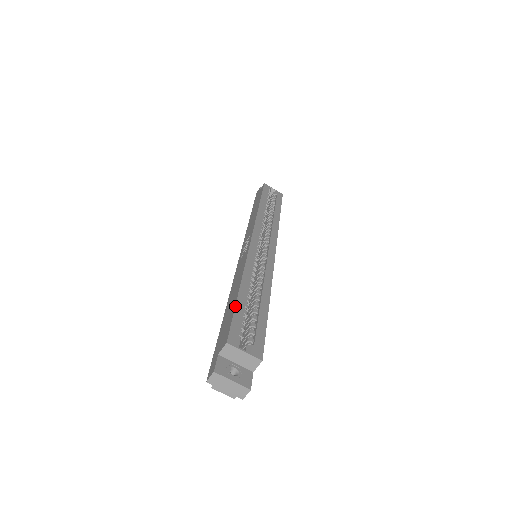
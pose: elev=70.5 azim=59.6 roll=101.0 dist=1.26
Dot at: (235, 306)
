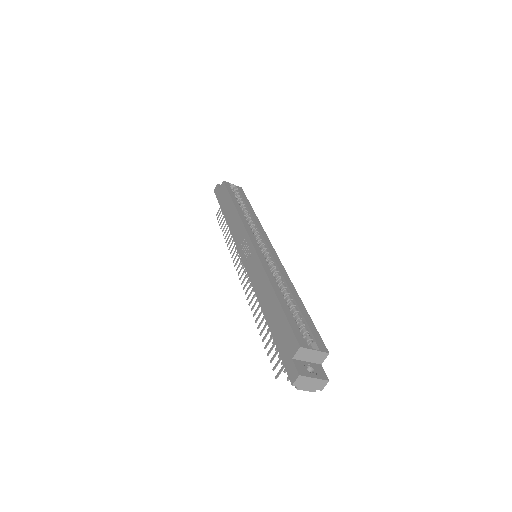
Dot at: (284, 311)
